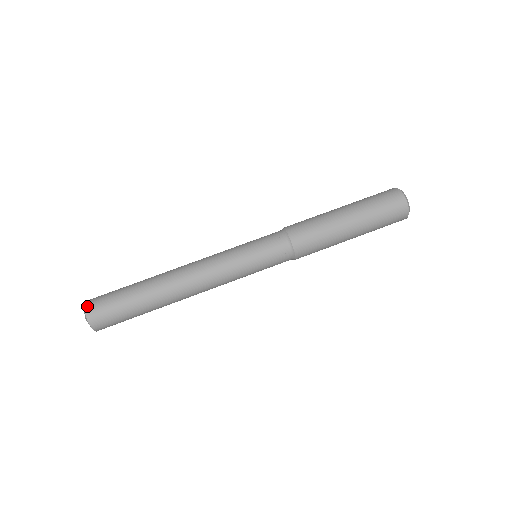
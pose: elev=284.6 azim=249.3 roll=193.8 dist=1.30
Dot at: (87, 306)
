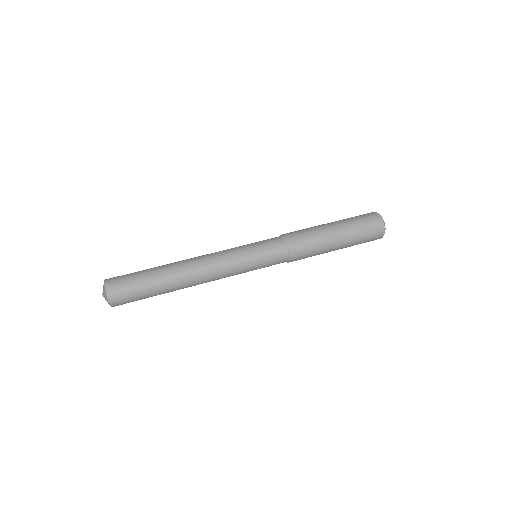
Dot at: (107, 280)
